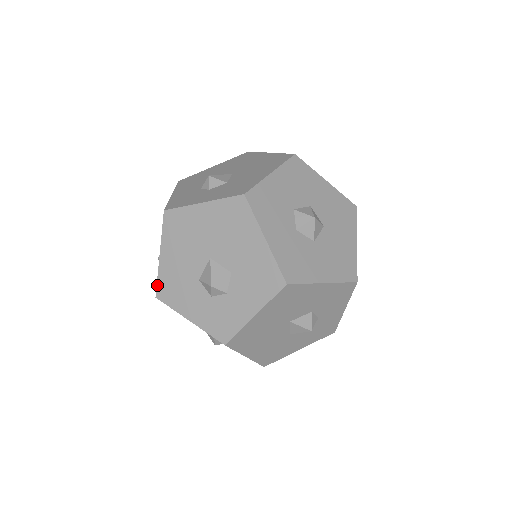
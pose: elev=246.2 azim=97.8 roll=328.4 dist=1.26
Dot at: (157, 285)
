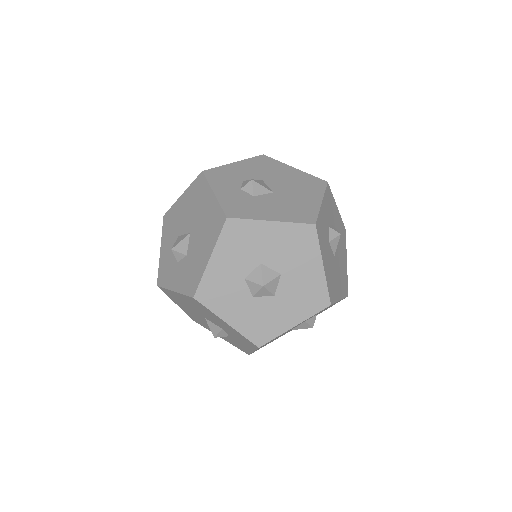
Dot at: (189, 316)
